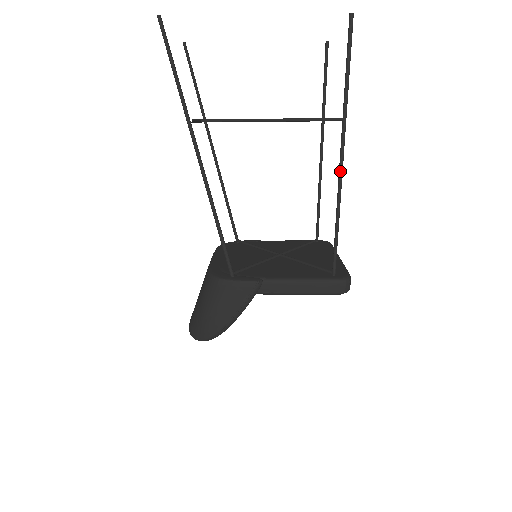
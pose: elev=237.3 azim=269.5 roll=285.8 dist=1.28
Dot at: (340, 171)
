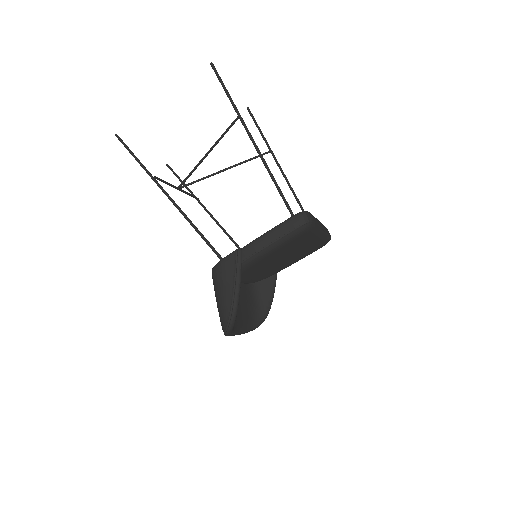
Dot at: (254, 146)
